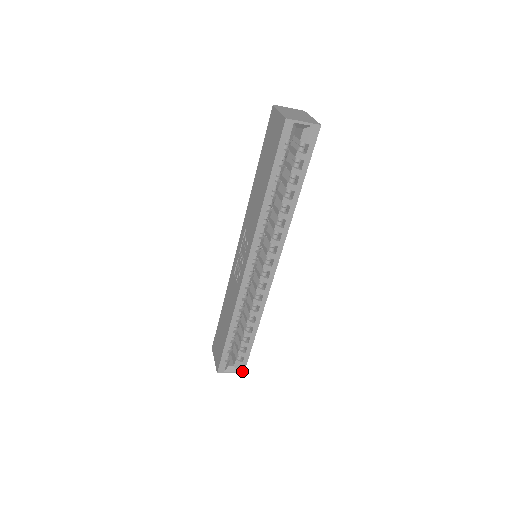
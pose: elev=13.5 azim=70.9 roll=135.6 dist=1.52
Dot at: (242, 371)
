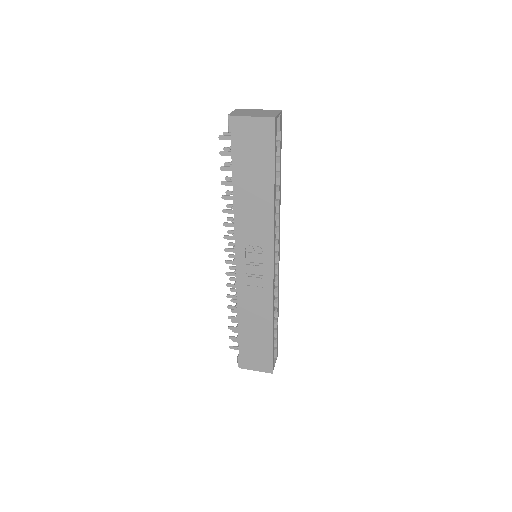
Dot at: (277, 355)
